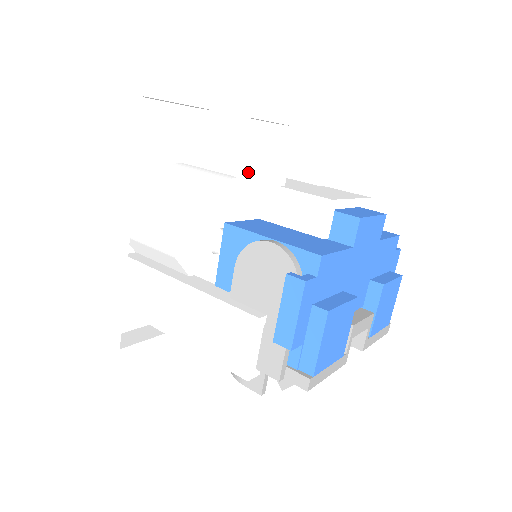
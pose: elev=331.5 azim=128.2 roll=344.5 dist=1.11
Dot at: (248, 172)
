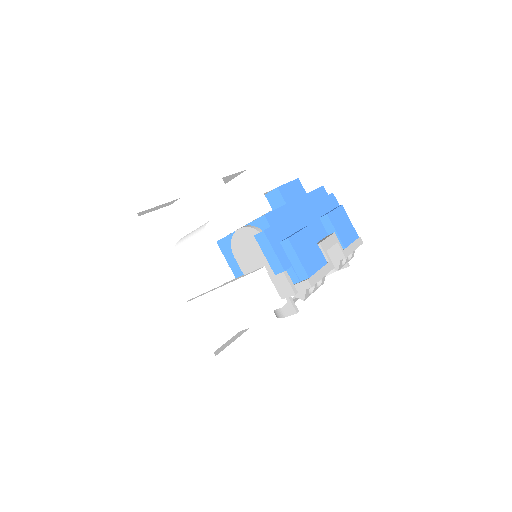
Dot at: (214, 212)
